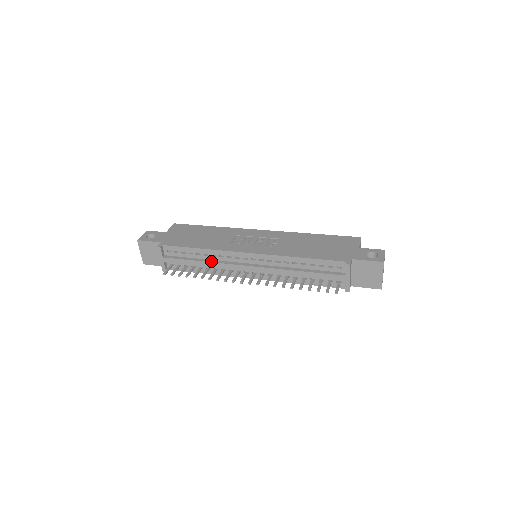
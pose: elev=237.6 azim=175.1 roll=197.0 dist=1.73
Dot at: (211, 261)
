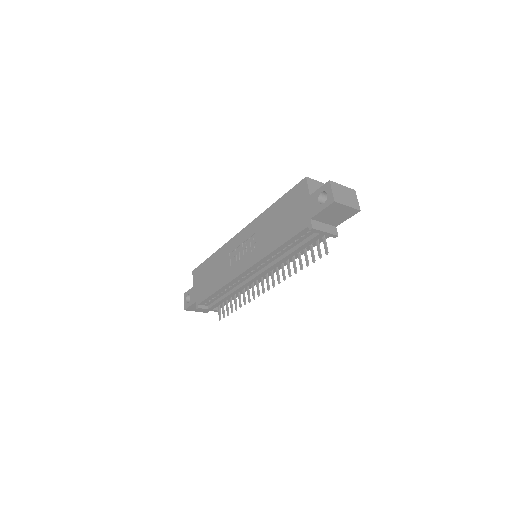
Dot at: (233, 291)
